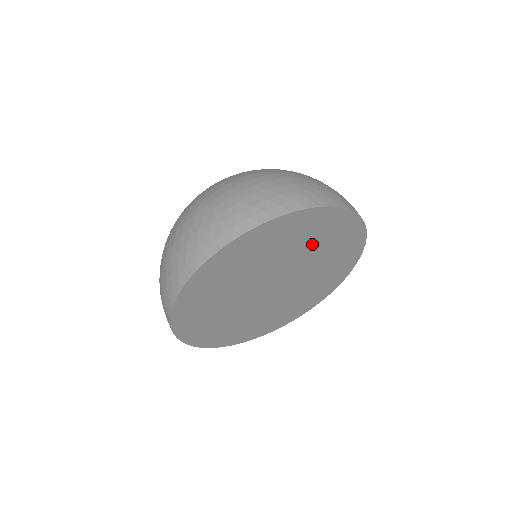
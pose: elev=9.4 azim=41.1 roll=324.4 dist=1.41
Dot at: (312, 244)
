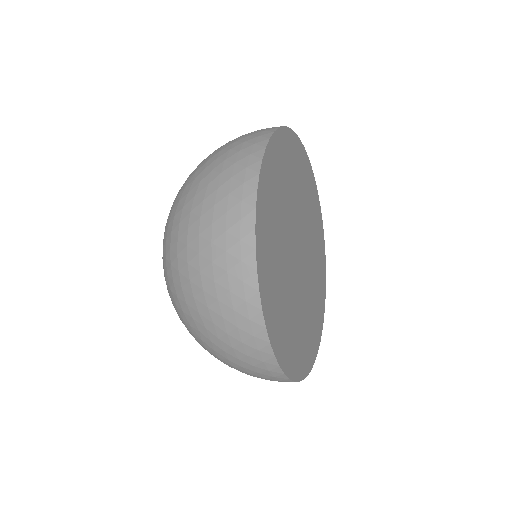
Dot at: (300, 189)
